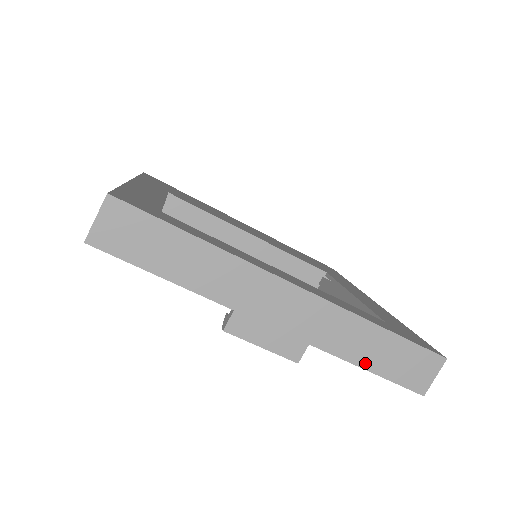
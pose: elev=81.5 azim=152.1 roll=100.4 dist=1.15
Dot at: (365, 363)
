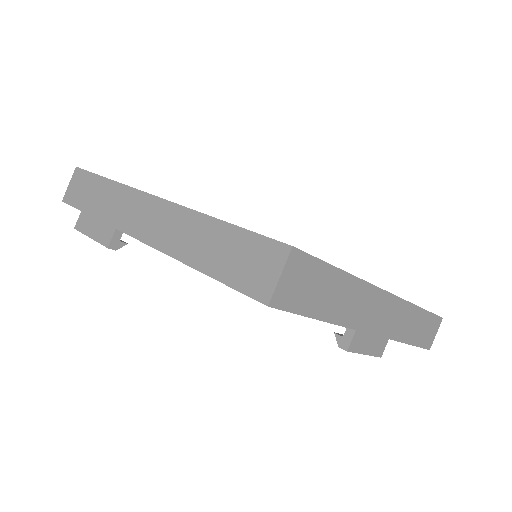
Dot at: (411, 340)
